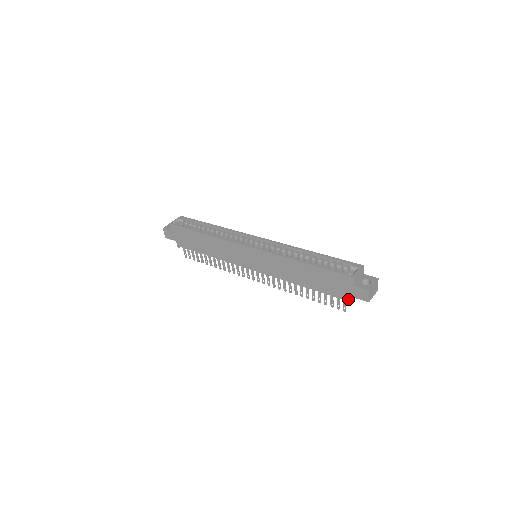
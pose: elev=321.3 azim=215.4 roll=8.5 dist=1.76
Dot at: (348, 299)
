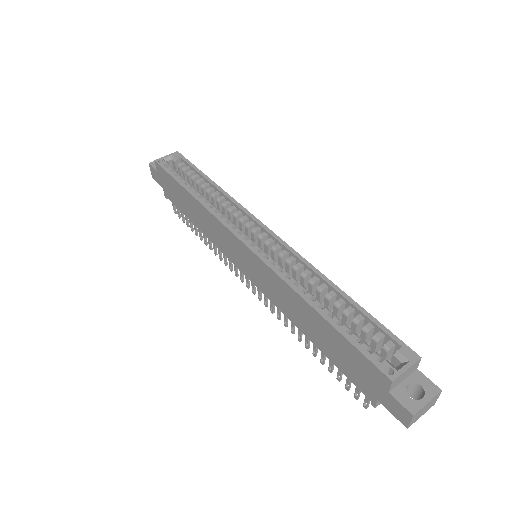
Dot at: (373, 400)
